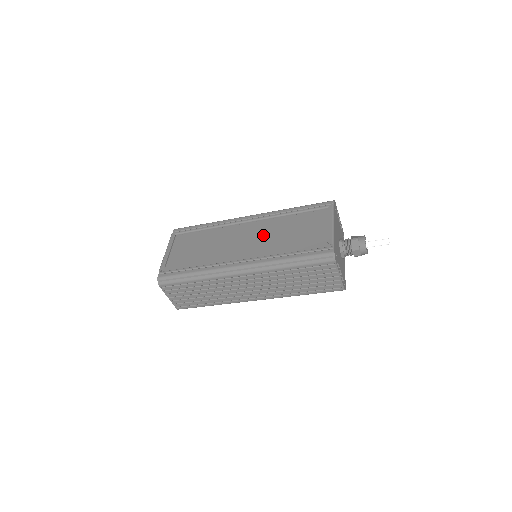
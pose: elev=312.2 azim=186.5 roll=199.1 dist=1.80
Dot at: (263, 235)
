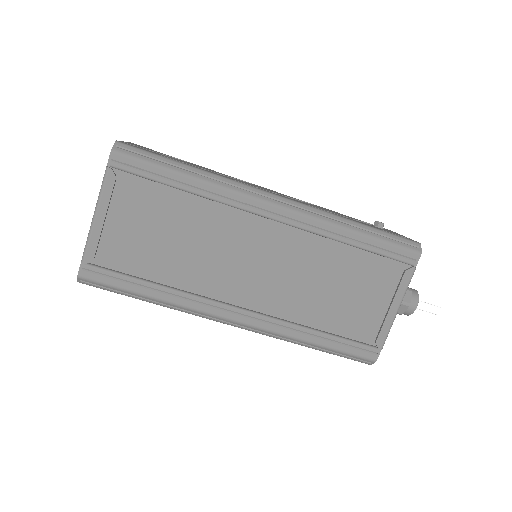
Dot at: (287, 266)
